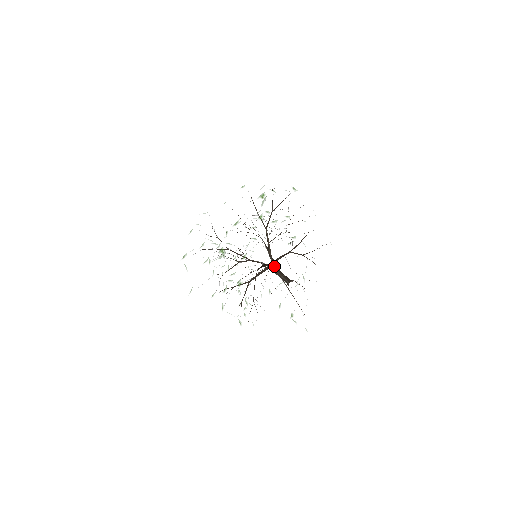
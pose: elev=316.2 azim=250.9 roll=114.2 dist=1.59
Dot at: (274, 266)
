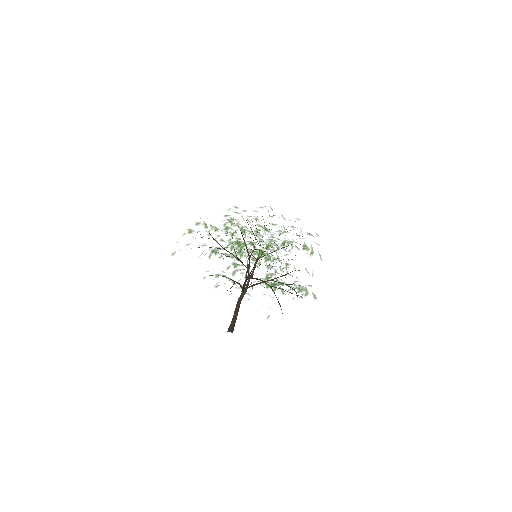
Dot at: (240, 295)
